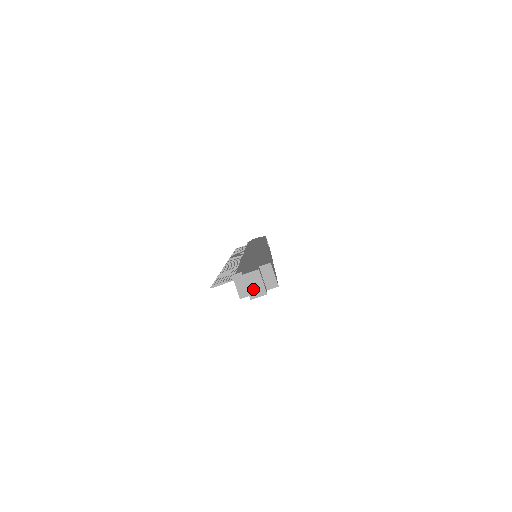
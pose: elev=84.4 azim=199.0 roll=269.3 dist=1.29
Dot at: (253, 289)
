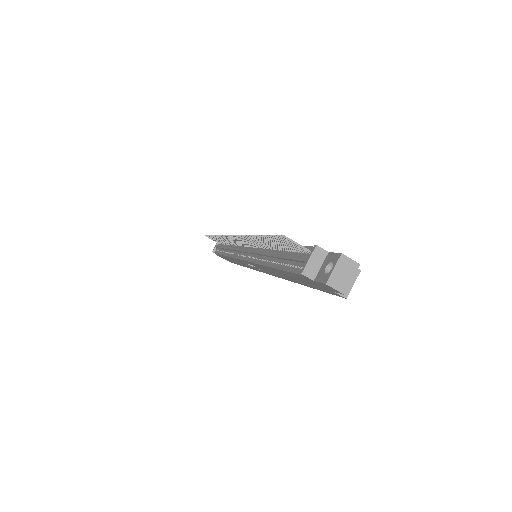
Dot at: (338, 277)
